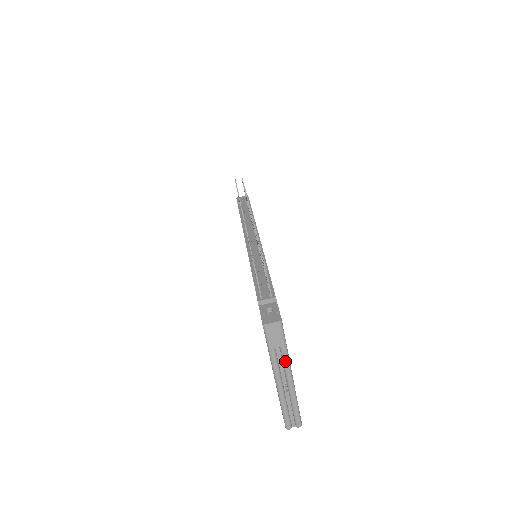
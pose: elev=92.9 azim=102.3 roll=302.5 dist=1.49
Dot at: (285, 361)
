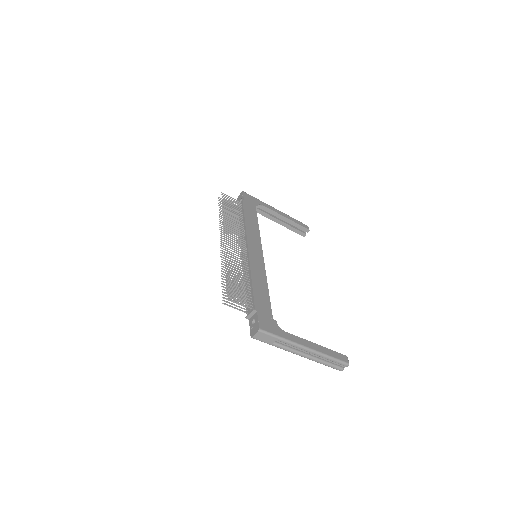
Dot at: (290, 344)
